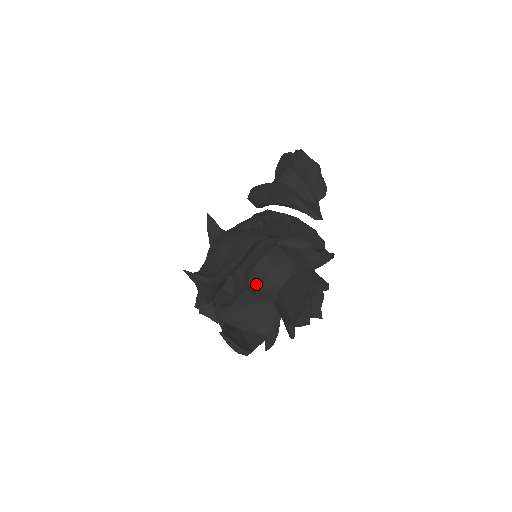
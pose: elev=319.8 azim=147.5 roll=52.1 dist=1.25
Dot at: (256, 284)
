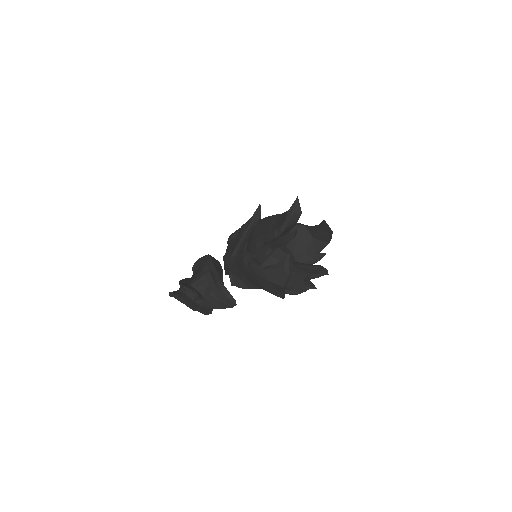
Dot at: (278, 257)
